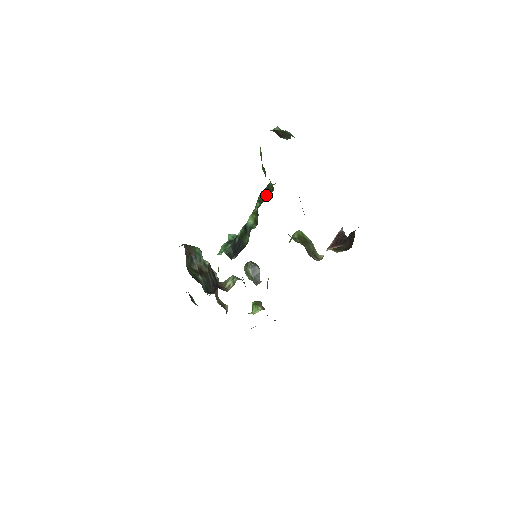
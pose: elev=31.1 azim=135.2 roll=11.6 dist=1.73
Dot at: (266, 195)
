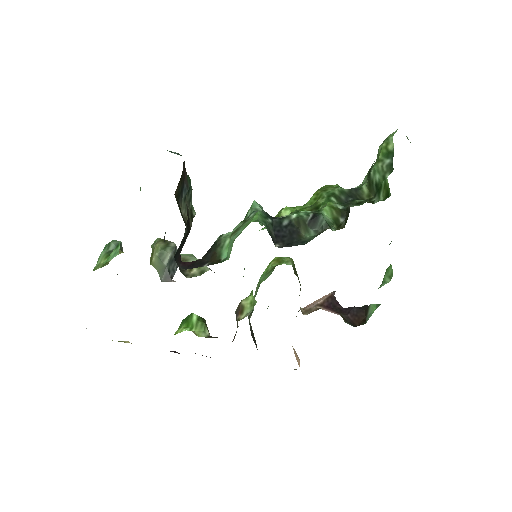
Dot at: (352, 198)
